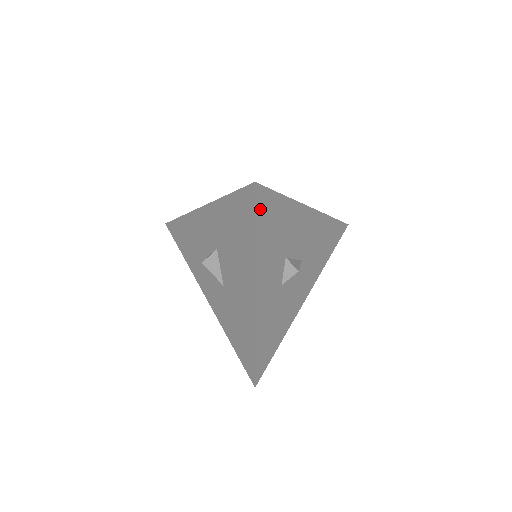
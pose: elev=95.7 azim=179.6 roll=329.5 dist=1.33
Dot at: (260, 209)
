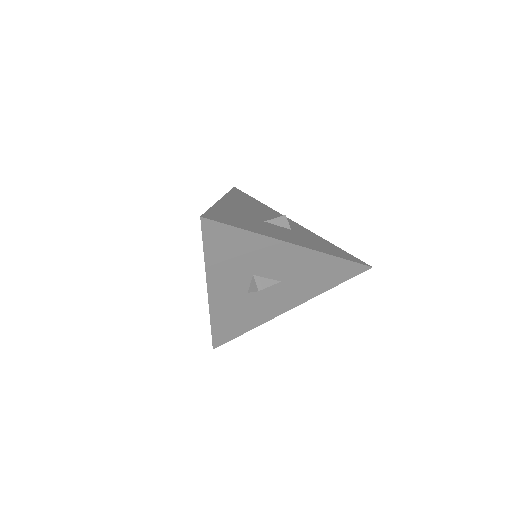
Dot at: (210, 236)
